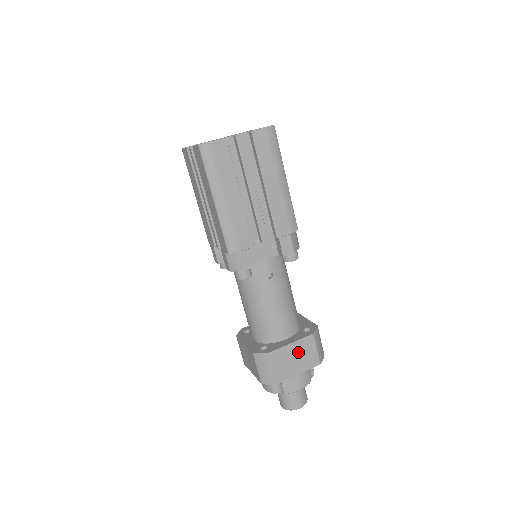
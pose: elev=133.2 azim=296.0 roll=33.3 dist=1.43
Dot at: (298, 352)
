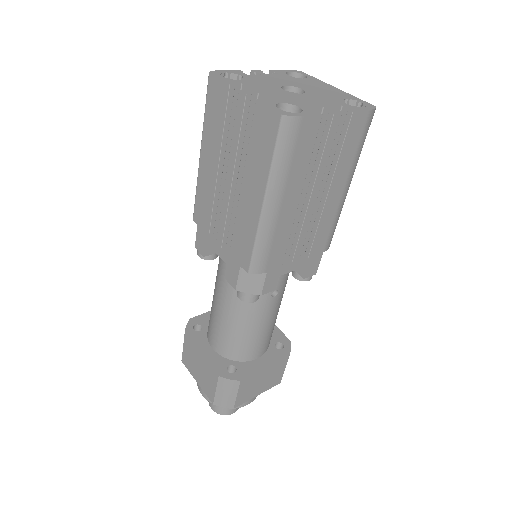
Dot at: (267, 375)
